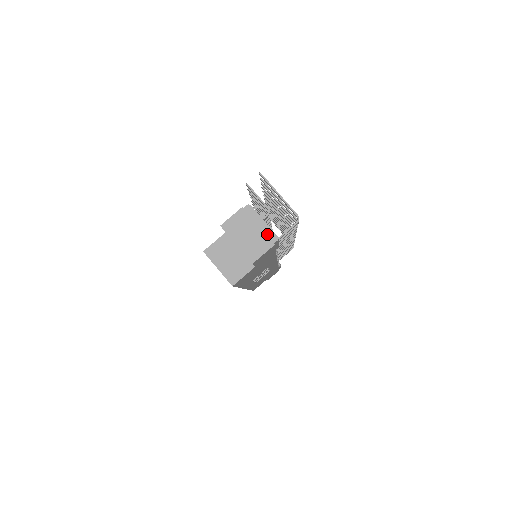
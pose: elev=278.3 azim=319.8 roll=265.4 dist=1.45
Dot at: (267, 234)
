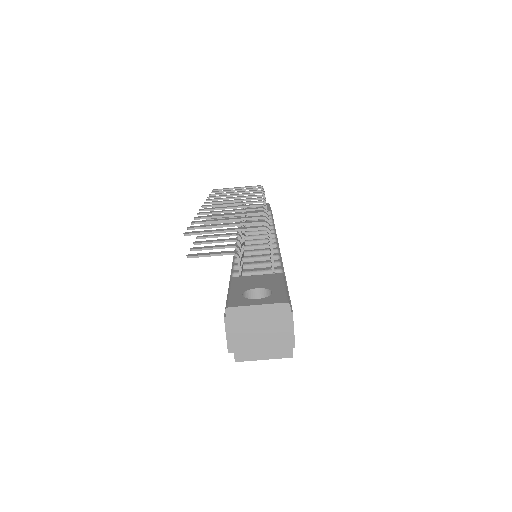
Dot at: (275, 312)
